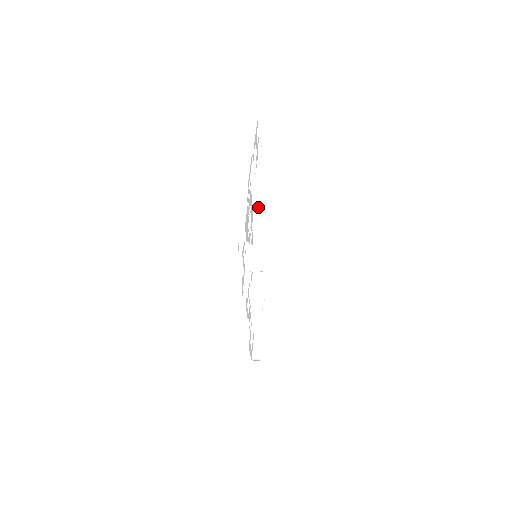
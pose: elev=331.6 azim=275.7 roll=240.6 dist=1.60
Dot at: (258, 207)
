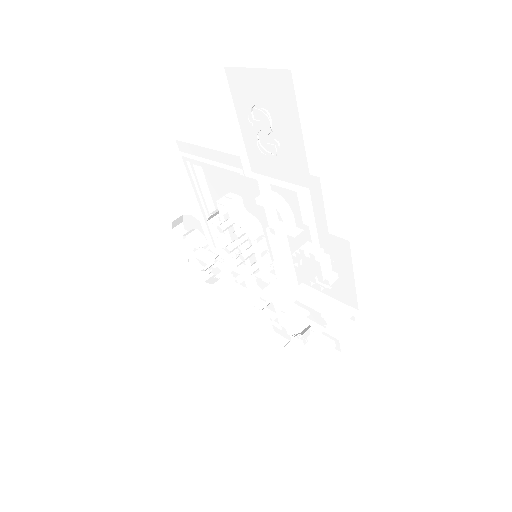
Dot at: (323, 263)
